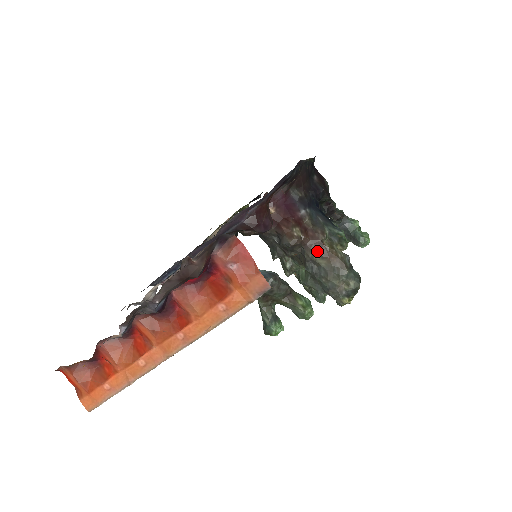
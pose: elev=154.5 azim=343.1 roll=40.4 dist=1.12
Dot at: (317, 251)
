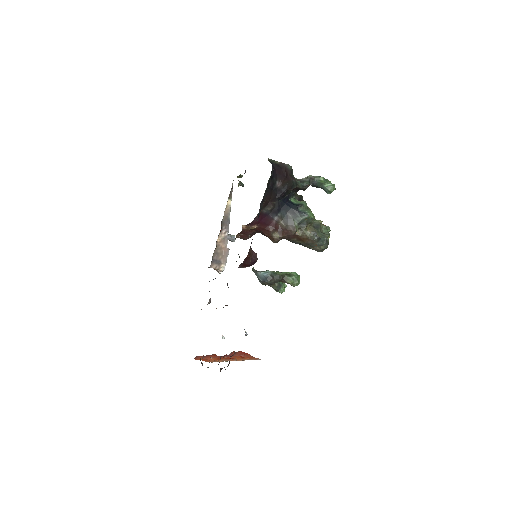
Dot at: (293, 239)
